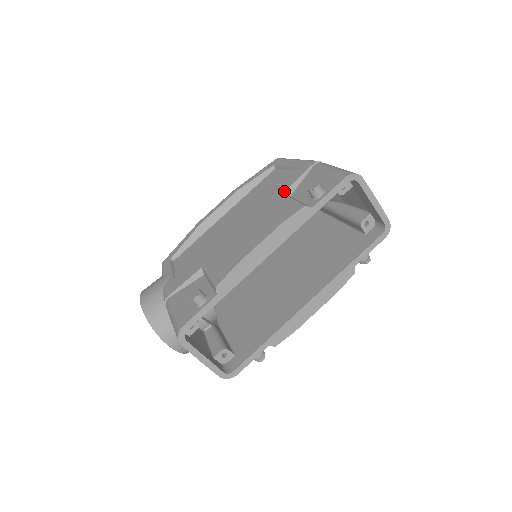
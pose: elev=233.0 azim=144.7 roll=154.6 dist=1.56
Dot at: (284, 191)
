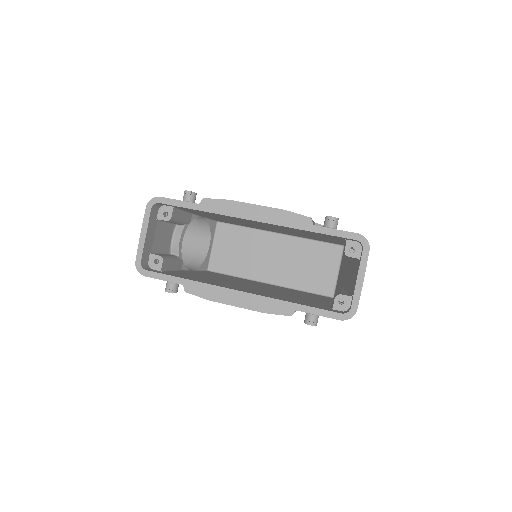
Dot at: (317, 223)
